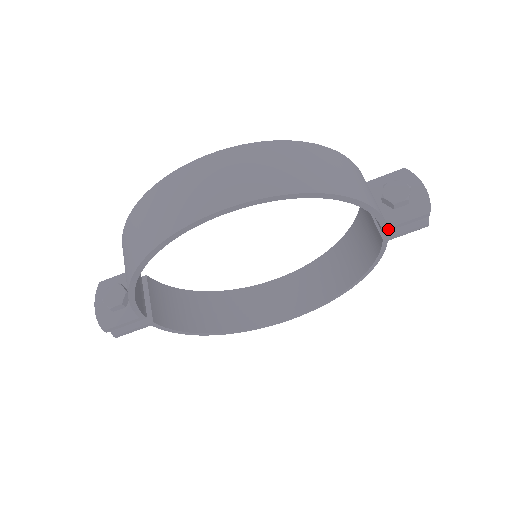
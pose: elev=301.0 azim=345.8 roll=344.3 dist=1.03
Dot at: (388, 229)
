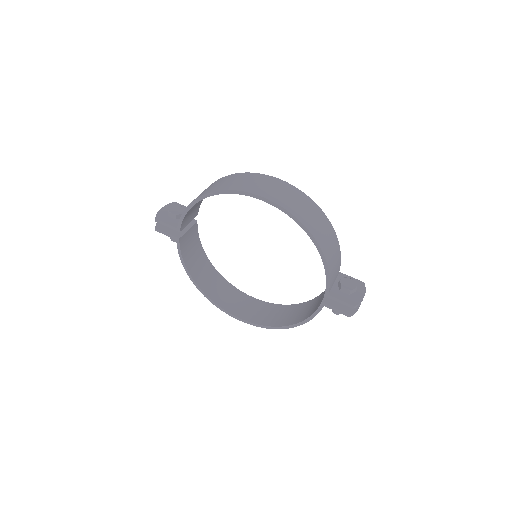
Dot at: (328, 296)
